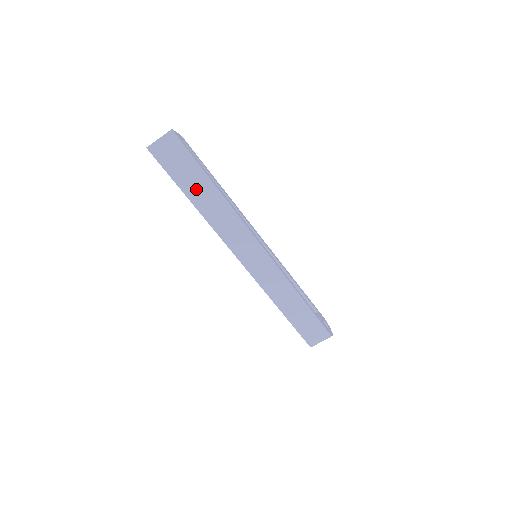
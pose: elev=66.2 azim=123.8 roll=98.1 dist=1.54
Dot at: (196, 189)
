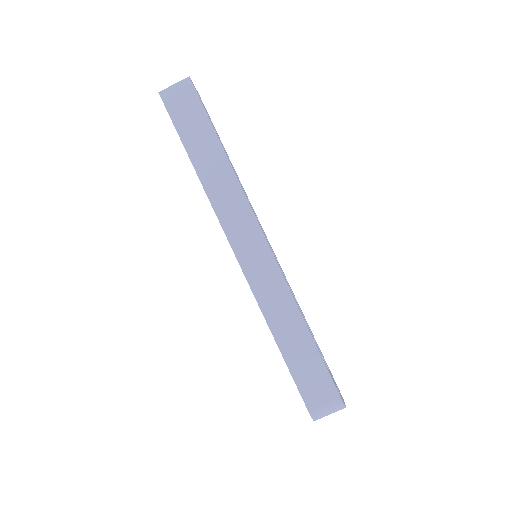
Dot at: (200, 148)
